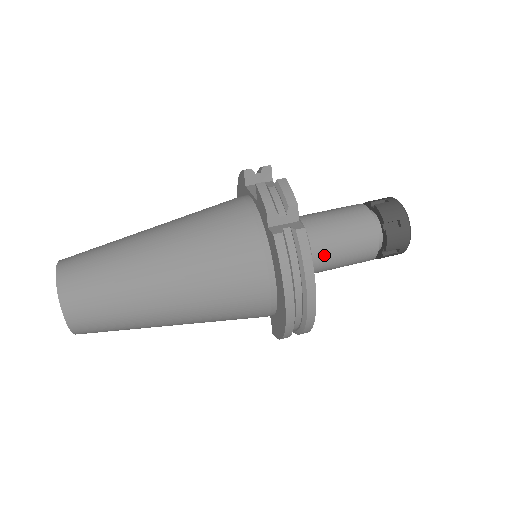
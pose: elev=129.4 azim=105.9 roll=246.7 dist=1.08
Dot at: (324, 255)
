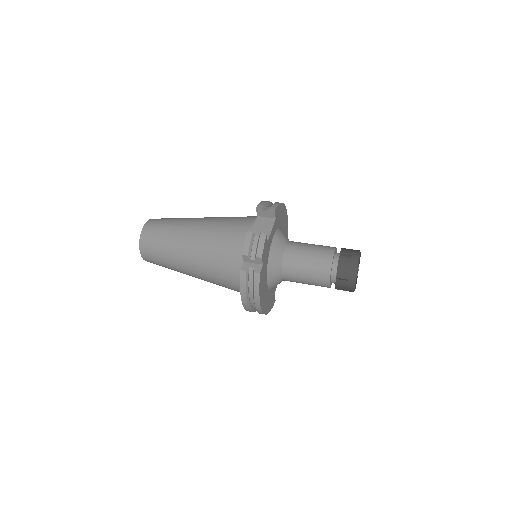
Dot at: (290, 277)
